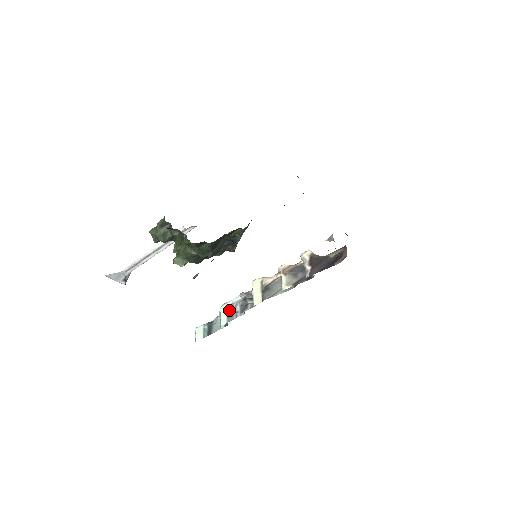
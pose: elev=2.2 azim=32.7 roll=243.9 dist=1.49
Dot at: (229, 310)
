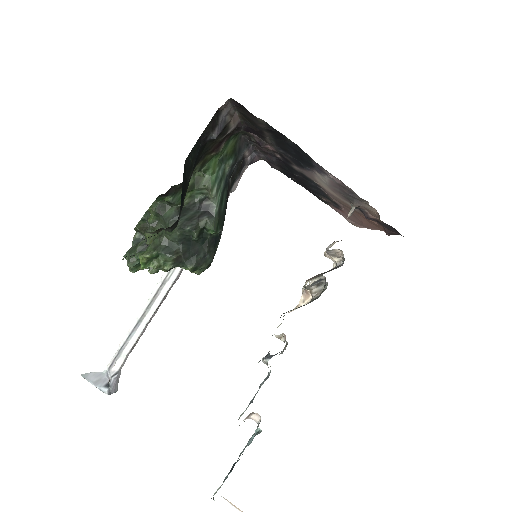
Dot at: (252, 399)
